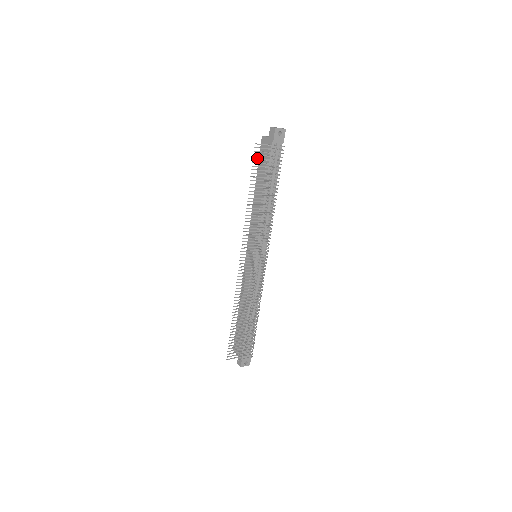
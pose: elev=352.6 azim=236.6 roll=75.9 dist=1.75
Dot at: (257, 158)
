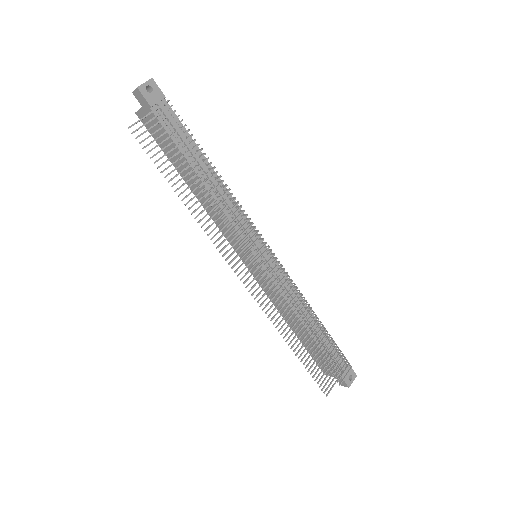
Dot at: occluded
